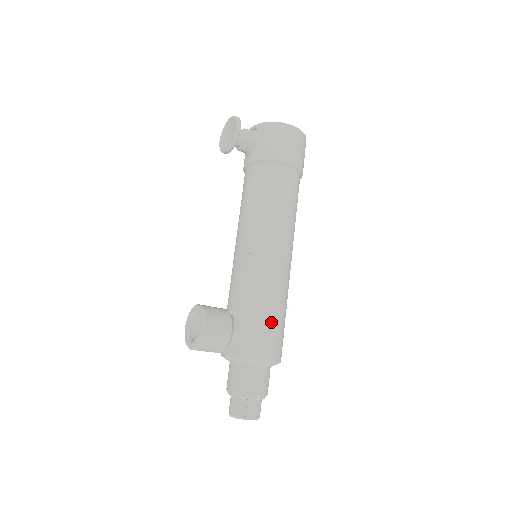
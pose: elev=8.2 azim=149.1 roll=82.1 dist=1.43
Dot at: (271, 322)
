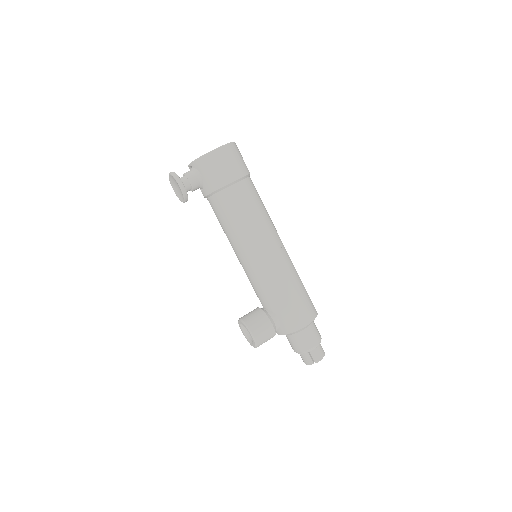
Dot at: (294, 300)
